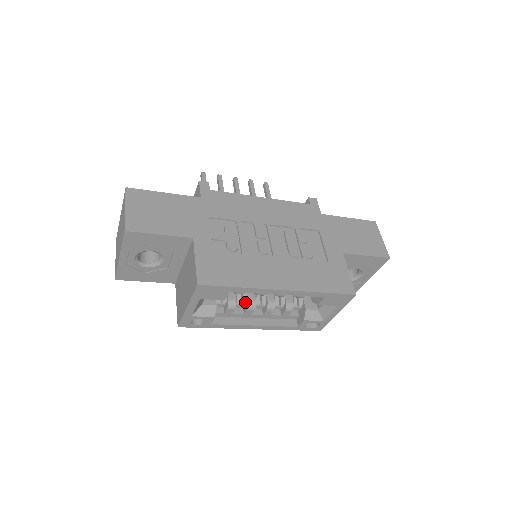
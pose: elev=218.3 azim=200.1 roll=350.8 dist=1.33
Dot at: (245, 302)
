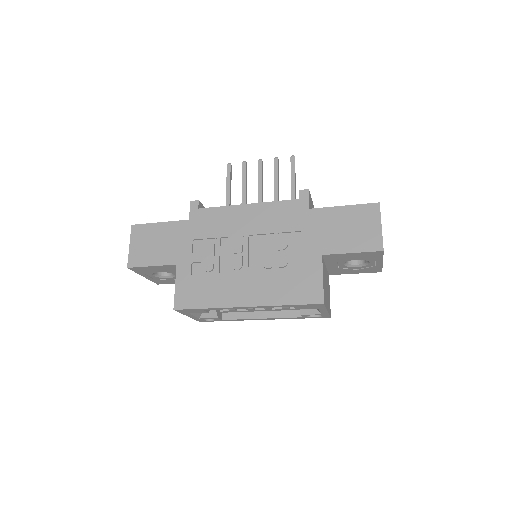
Dot at: occluded
